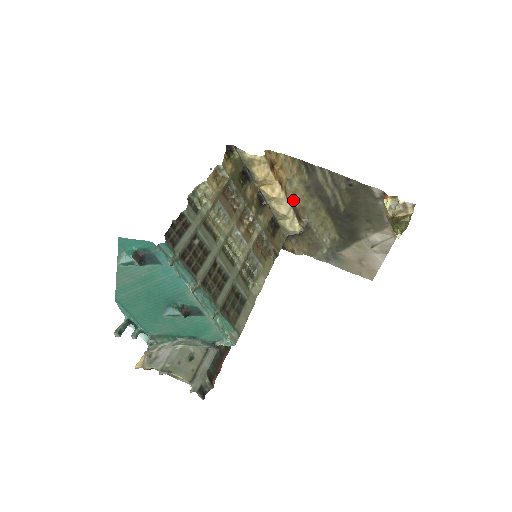
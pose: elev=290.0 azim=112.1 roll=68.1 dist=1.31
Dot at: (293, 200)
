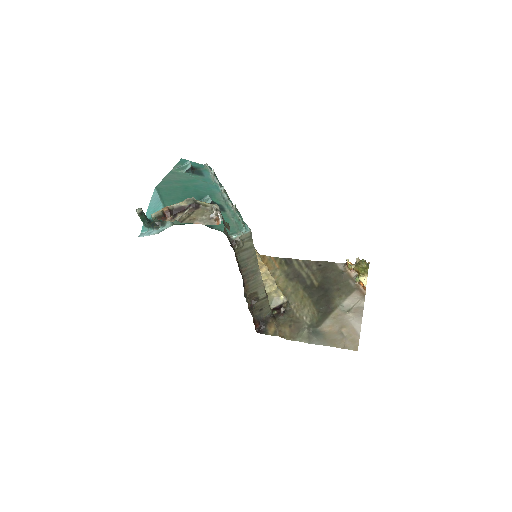
Dot at: occluded
